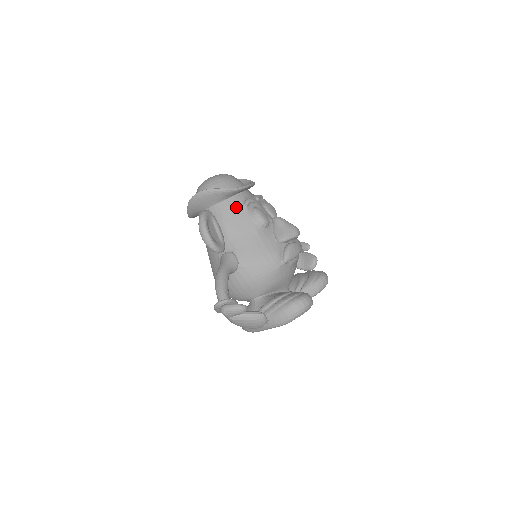
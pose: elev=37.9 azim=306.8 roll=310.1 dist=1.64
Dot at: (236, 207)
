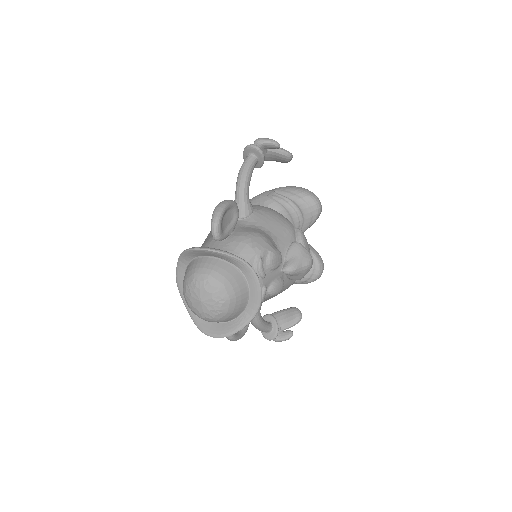
Dot at: occluded
